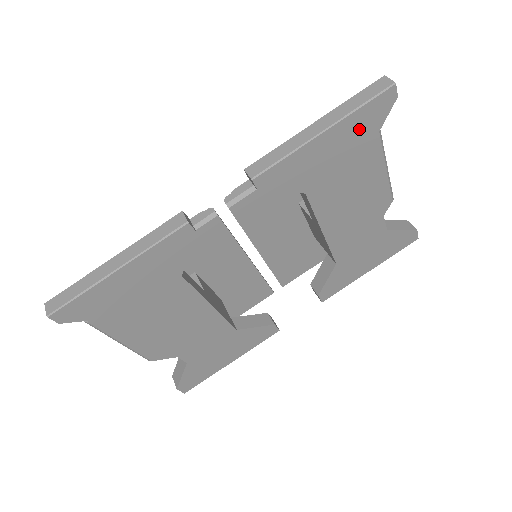
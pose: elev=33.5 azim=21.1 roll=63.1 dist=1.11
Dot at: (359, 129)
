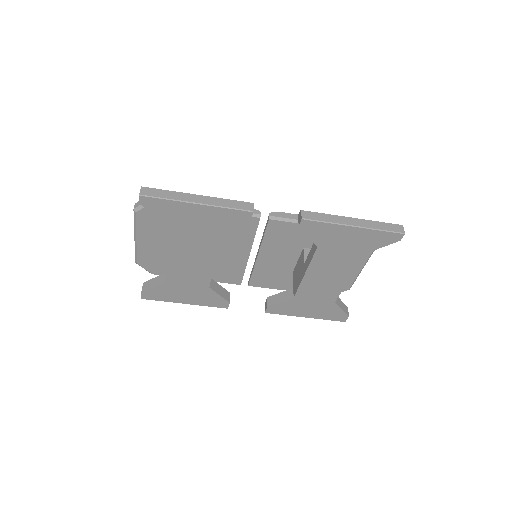
Dot at: (370, 240)
